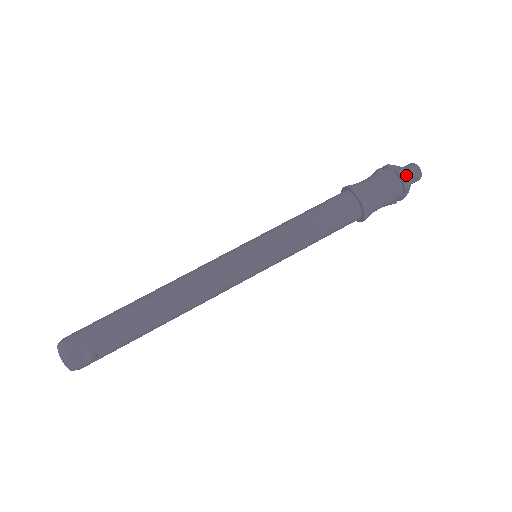
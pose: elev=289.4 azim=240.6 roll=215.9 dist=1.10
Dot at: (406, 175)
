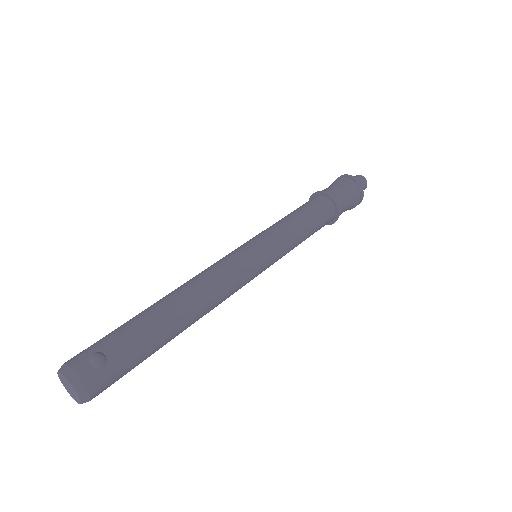
Dot at: occluded
